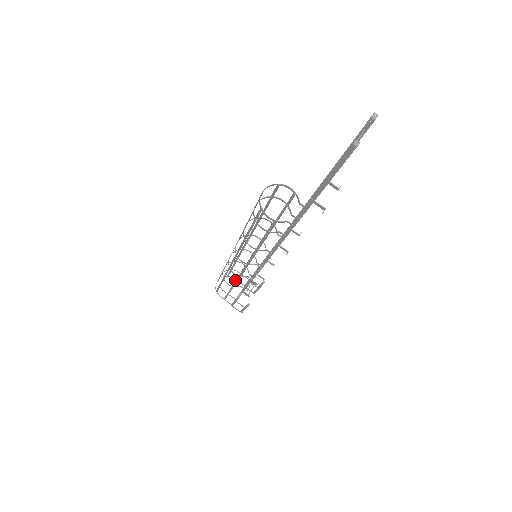
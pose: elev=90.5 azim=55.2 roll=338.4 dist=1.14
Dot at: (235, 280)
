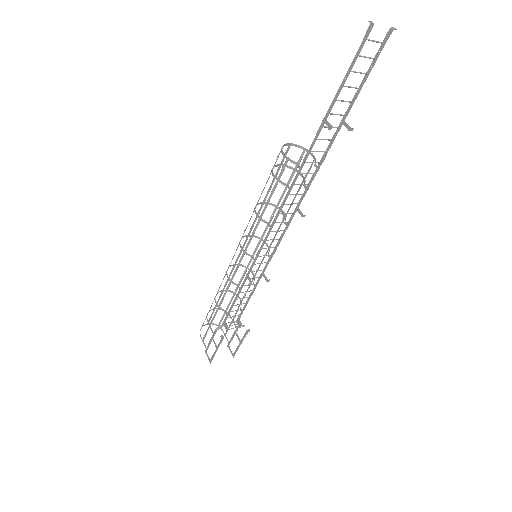
Dot at: (225, 291)
